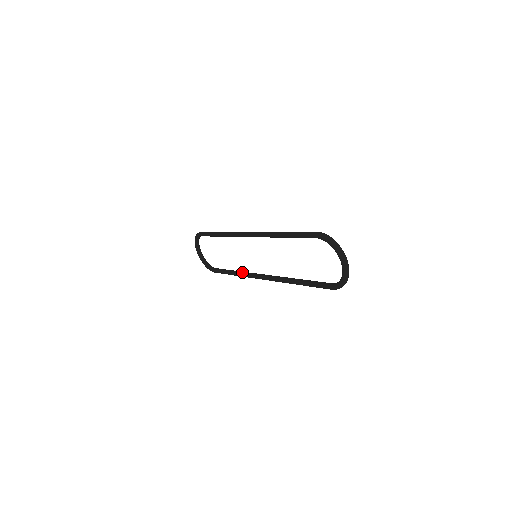
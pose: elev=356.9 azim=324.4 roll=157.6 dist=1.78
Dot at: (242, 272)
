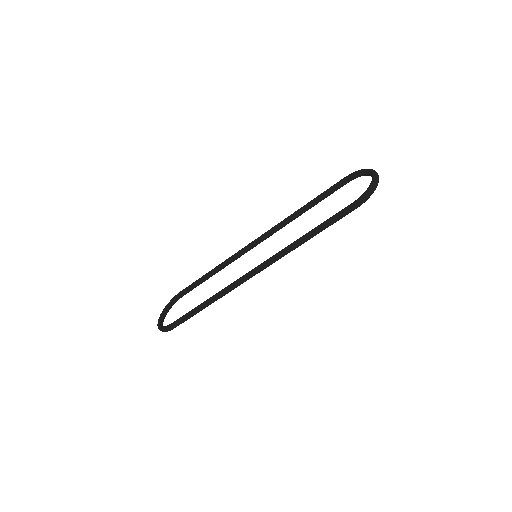
Dot at: (223, 289)
